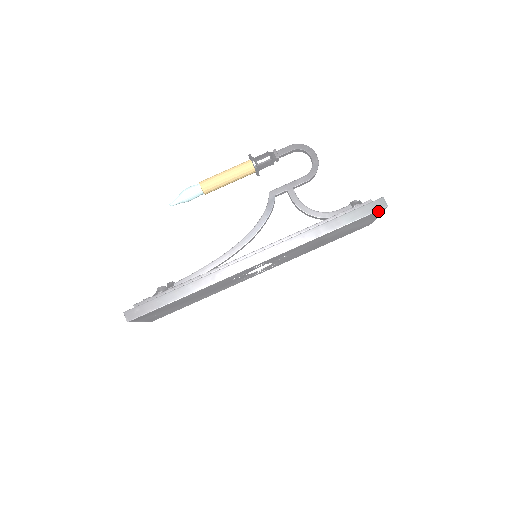
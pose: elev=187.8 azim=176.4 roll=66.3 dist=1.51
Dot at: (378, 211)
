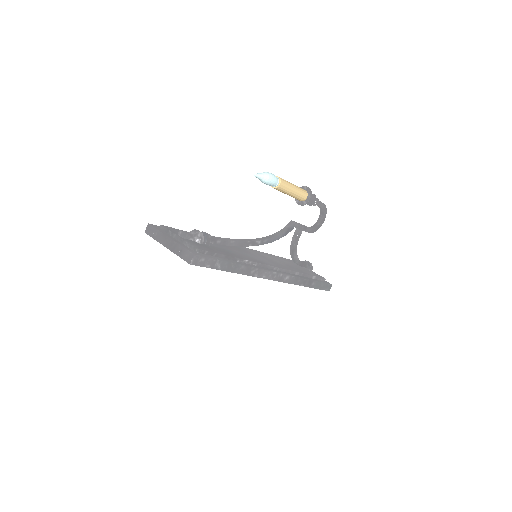
Dot at: occluded
